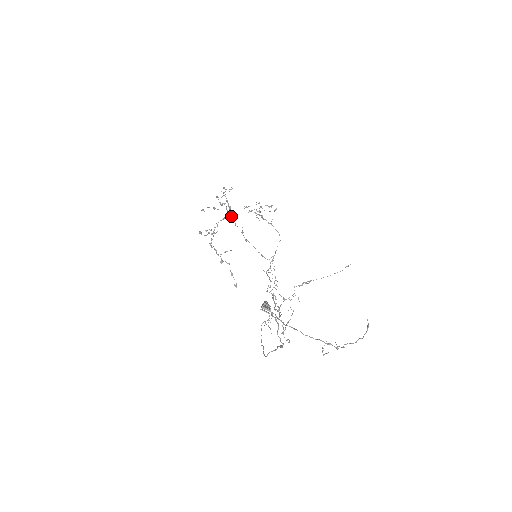
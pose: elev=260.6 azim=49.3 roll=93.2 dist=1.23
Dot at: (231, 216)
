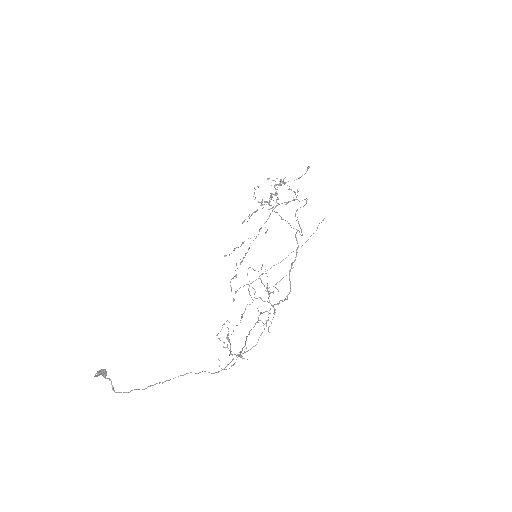
Dot at: (295, 194)
